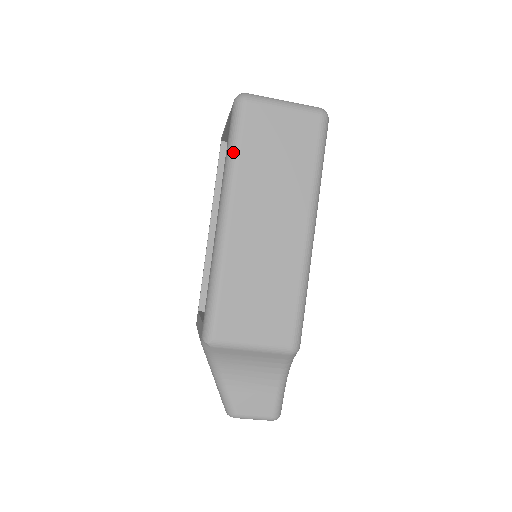
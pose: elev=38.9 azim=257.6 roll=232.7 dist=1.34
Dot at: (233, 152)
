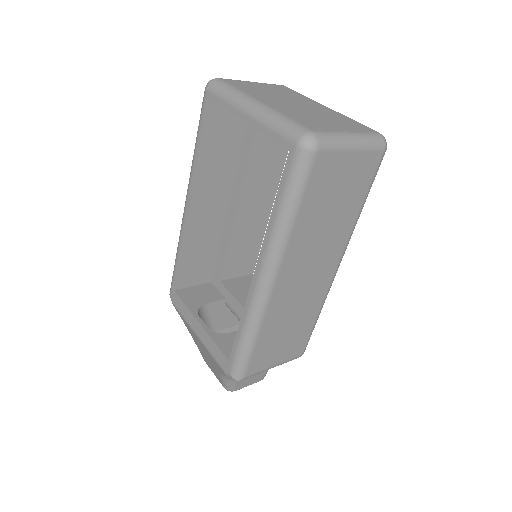
Dot at: (290, 215)
